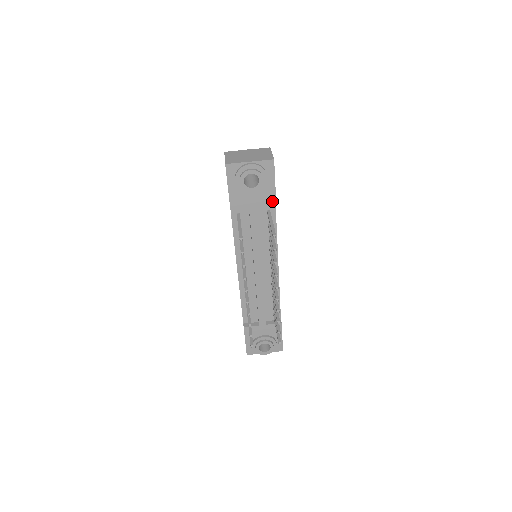
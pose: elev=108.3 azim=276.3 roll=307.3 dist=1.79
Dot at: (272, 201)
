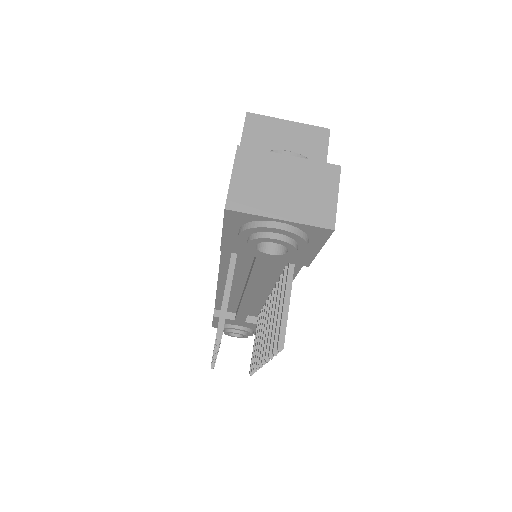
Dot at: (303, 262)
